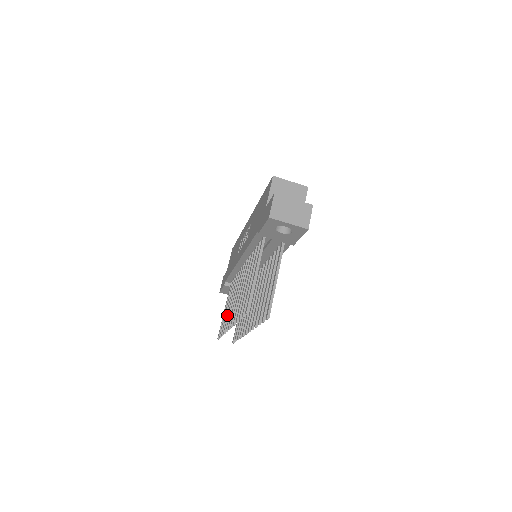
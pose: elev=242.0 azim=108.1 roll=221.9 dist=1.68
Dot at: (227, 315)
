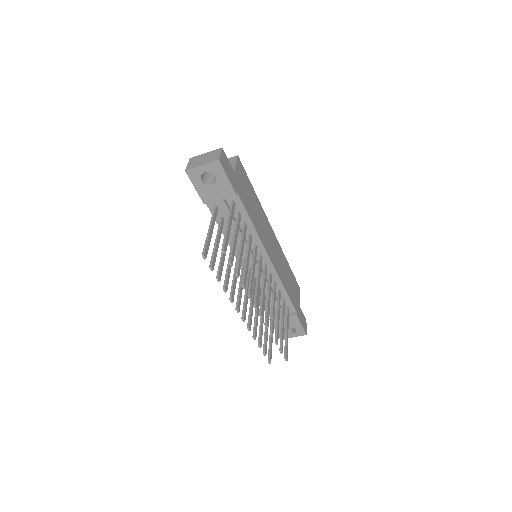
Dot at: (260, 328)
